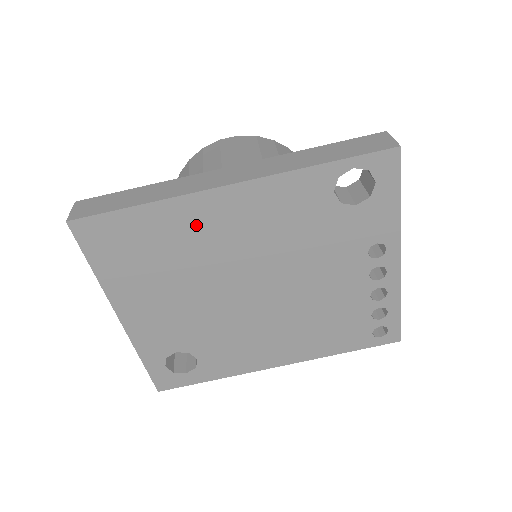
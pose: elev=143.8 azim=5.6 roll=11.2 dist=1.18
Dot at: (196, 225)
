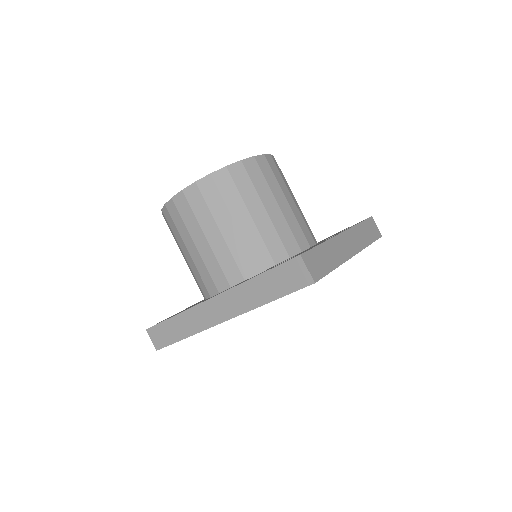
Dot at: occluded
